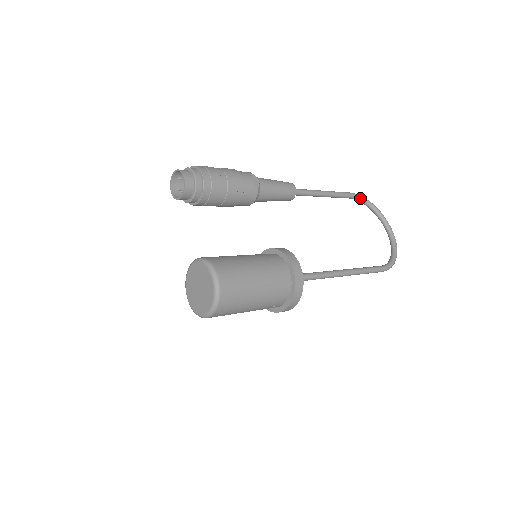
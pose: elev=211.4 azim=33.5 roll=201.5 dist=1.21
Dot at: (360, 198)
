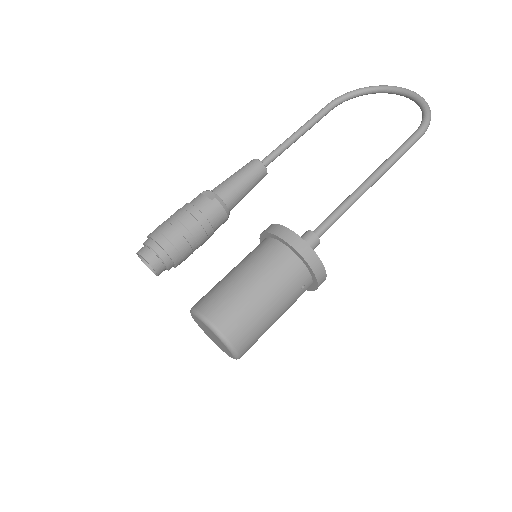
Dot at: (342, 98)
